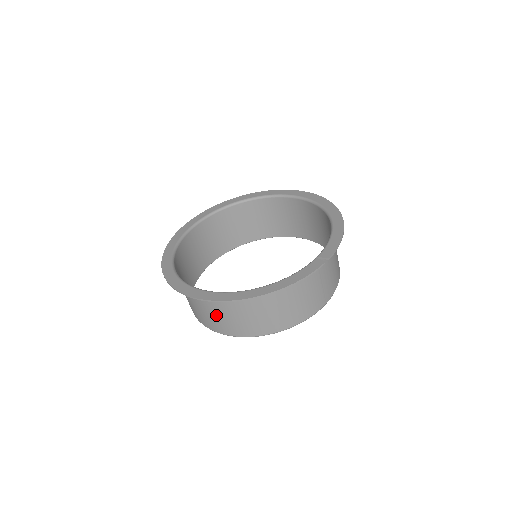
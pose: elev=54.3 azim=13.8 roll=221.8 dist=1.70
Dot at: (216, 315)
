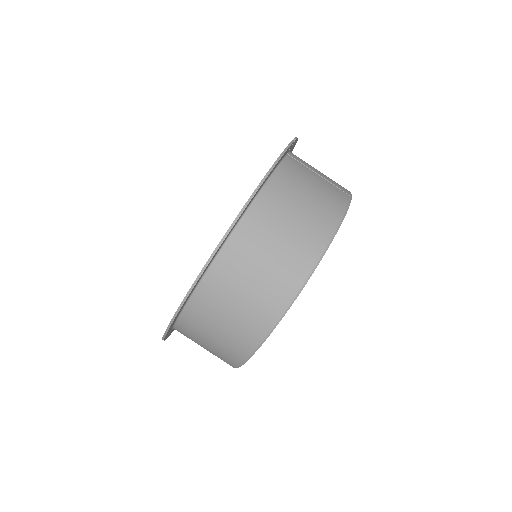
Dot at: (249, 290)
